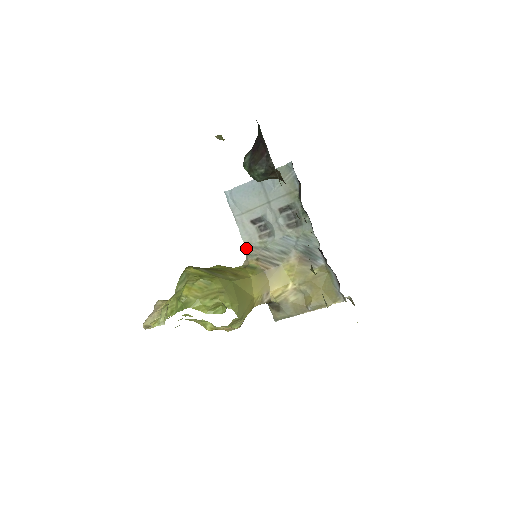
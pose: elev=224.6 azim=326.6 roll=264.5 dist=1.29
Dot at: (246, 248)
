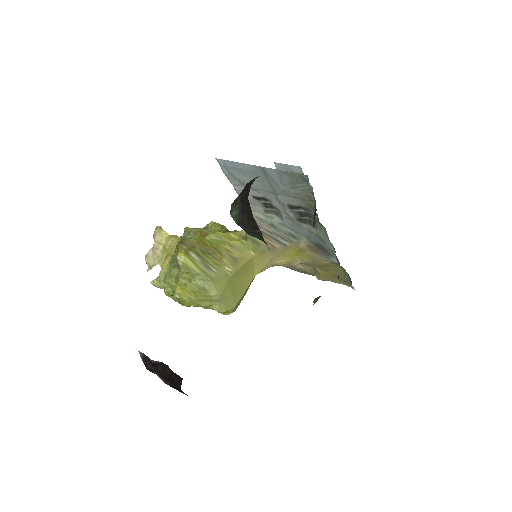
Dot at: occluded
